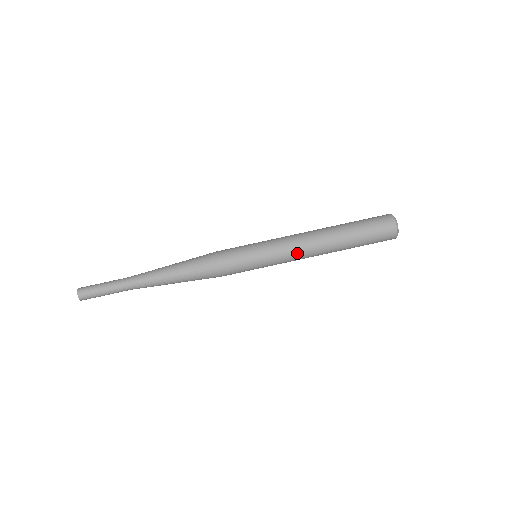
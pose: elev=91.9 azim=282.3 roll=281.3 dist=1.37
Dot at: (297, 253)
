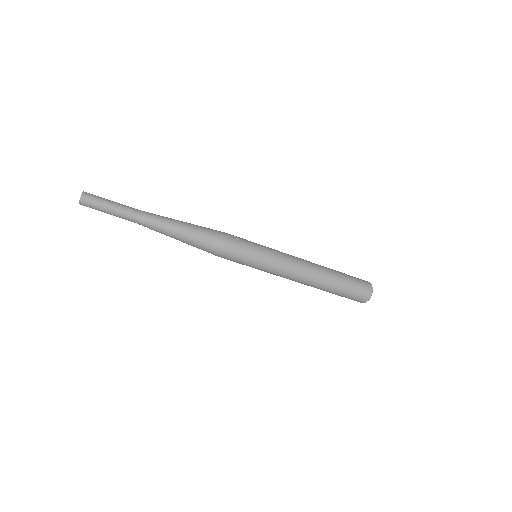
Dot at: (287, 278)
